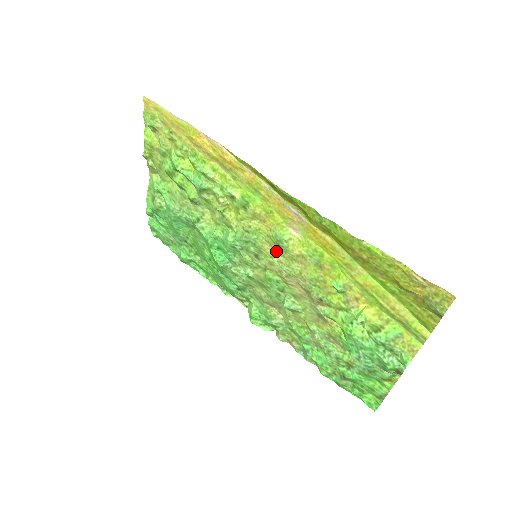
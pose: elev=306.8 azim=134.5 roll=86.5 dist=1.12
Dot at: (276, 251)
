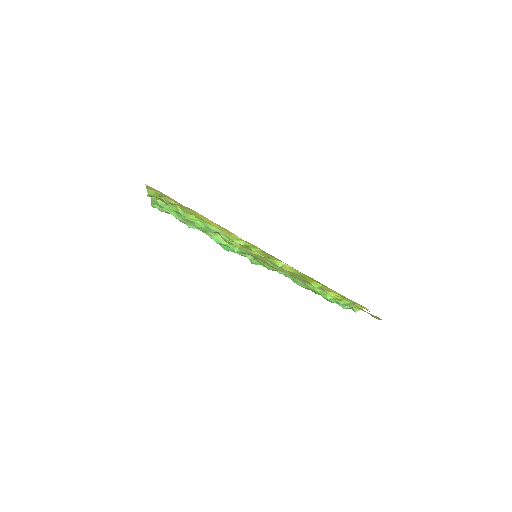
Dot at: occluded
